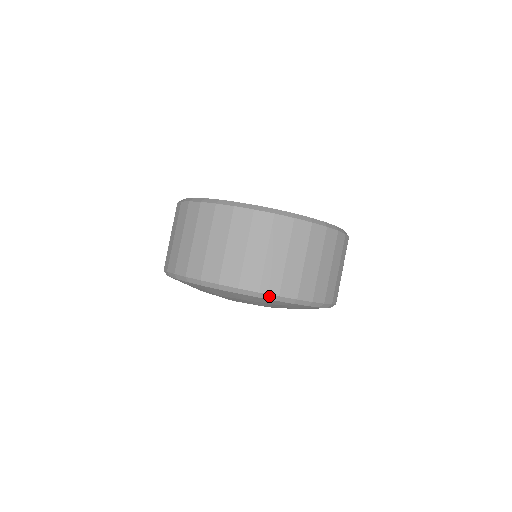
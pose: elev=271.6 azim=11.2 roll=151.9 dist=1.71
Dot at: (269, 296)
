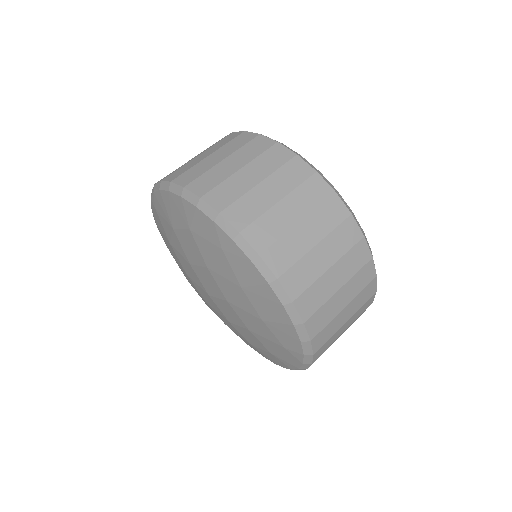
Dot at: (209, 209)
